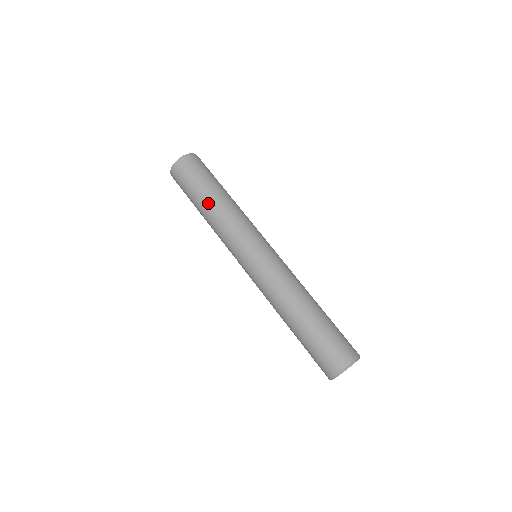
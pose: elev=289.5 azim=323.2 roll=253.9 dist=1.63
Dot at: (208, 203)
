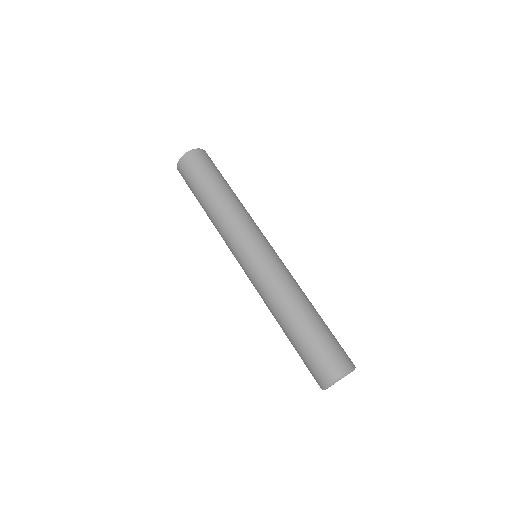
Dot at: (204, 210)
